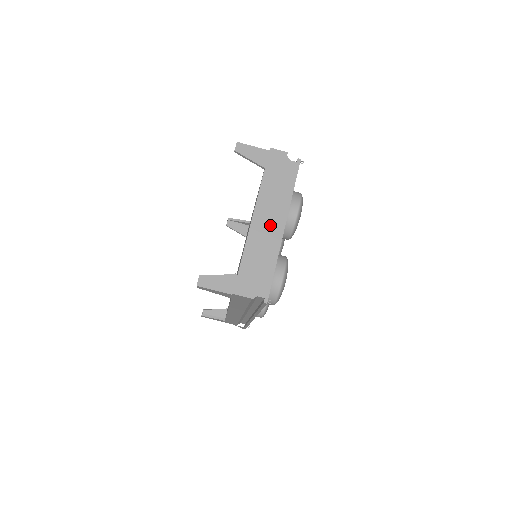
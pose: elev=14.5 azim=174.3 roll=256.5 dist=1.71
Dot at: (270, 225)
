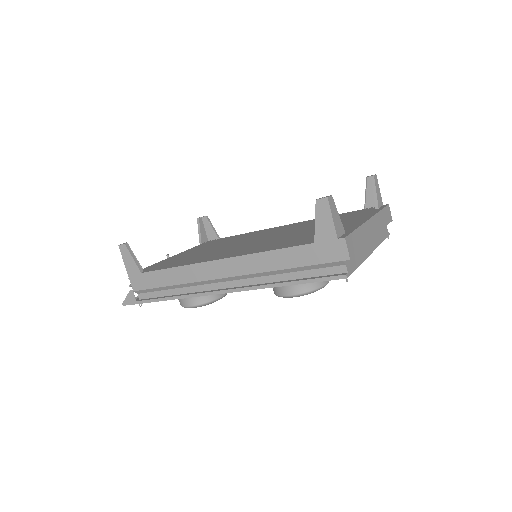
Dot at: occluded
